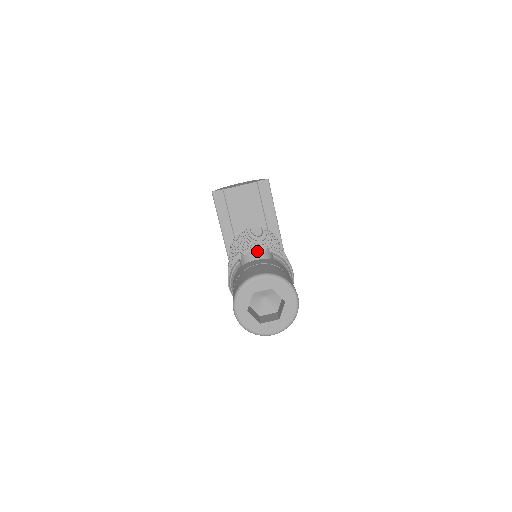
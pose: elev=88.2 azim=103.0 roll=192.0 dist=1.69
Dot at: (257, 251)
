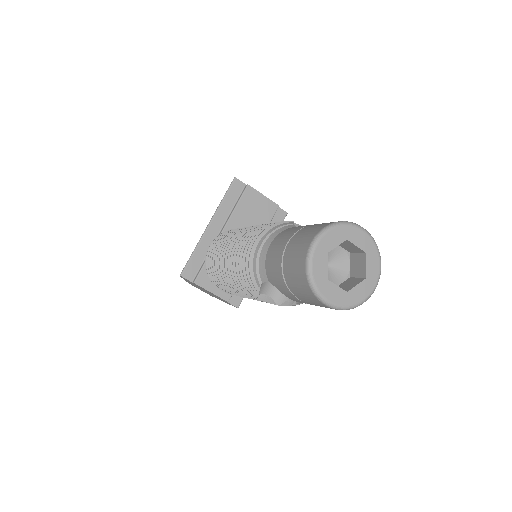
Dot at: occluded
